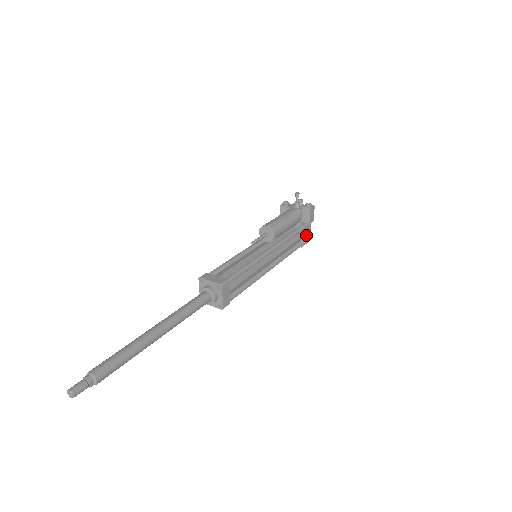
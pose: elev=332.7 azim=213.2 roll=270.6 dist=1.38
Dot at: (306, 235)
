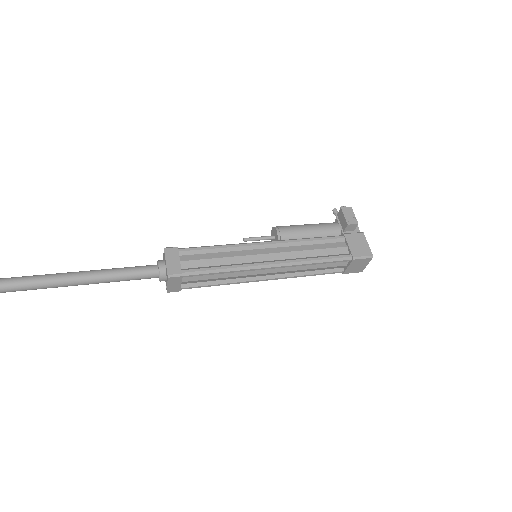
Dot at: (357, 246)
